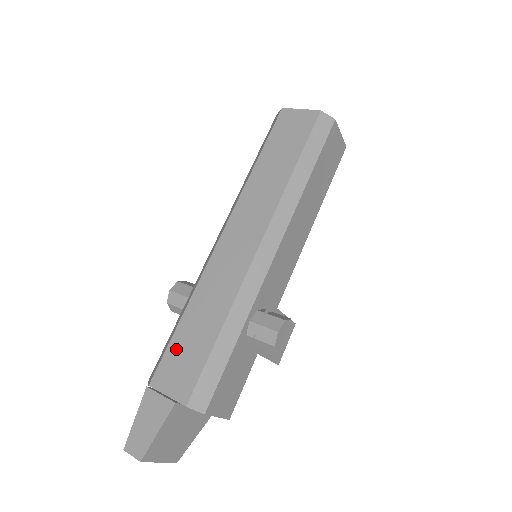
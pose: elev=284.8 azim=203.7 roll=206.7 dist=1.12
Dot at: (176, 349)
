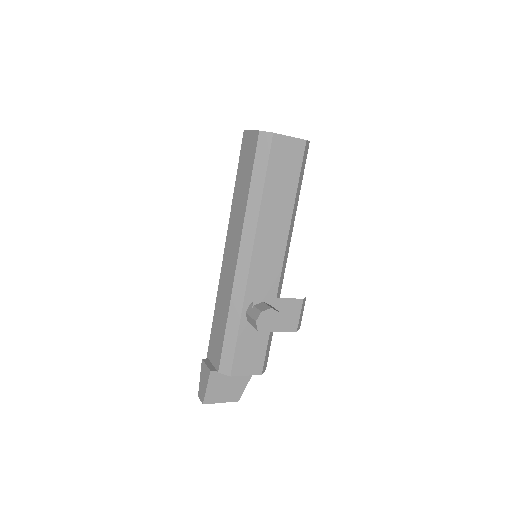
Dot at: (213, 334)
